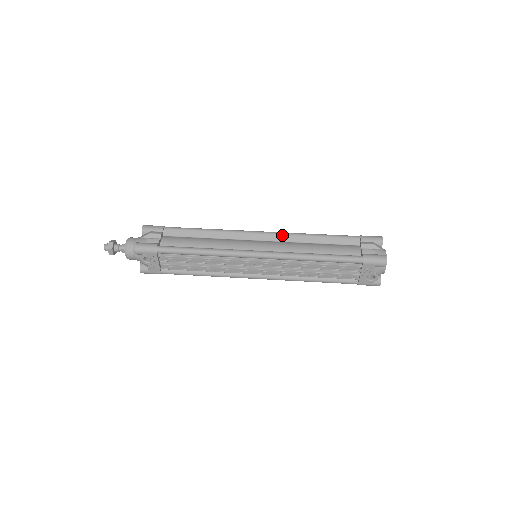
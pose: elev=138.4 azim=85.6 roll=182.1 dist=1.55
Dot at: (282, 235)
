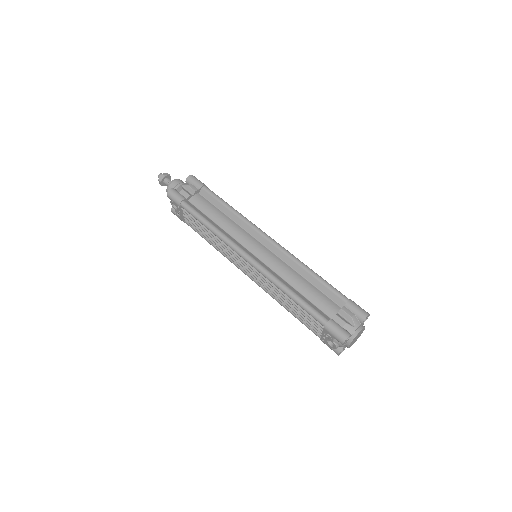
Dot at: (284, 253)
